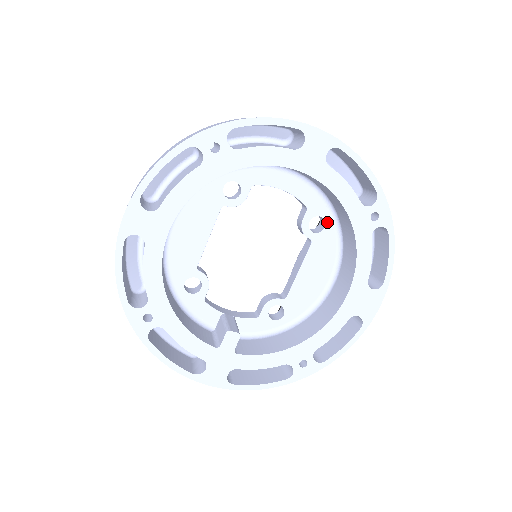
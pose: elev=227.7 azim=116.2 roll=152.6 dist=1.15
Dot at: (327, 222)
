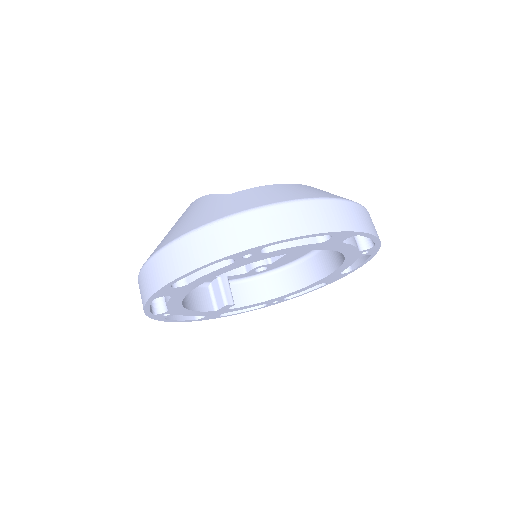
Dot at: occluded
